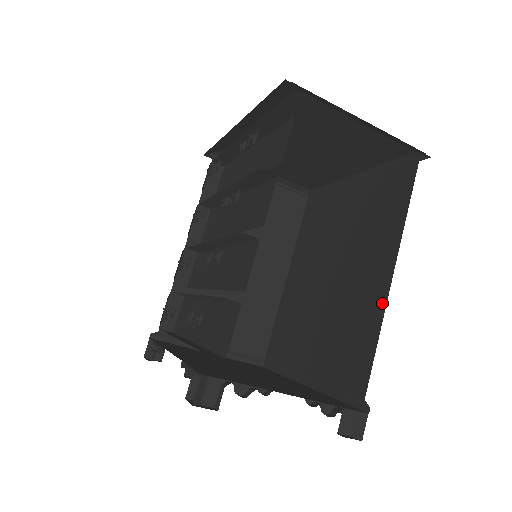
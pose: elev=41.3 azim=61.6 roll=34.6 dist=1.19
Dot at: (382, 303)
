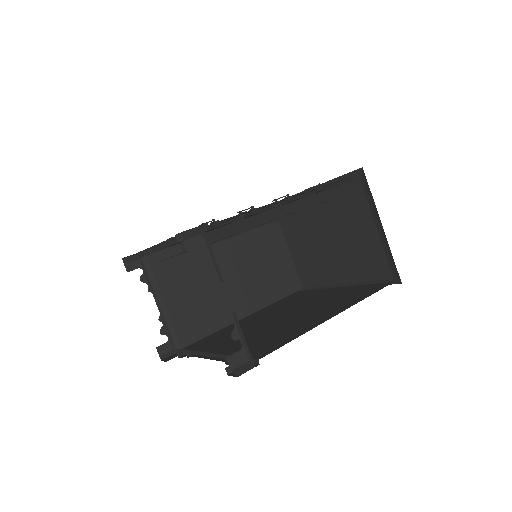
Dot at: (314, 325)
